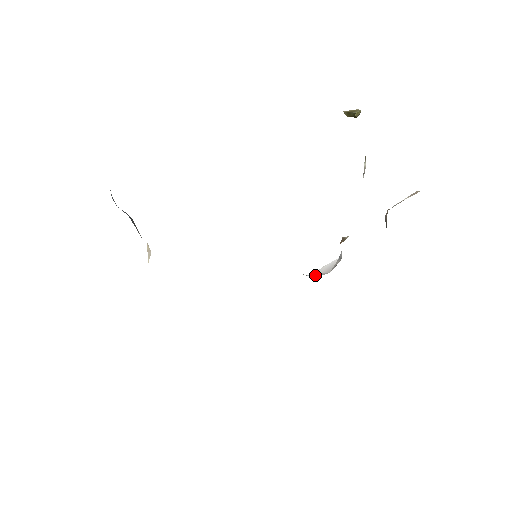
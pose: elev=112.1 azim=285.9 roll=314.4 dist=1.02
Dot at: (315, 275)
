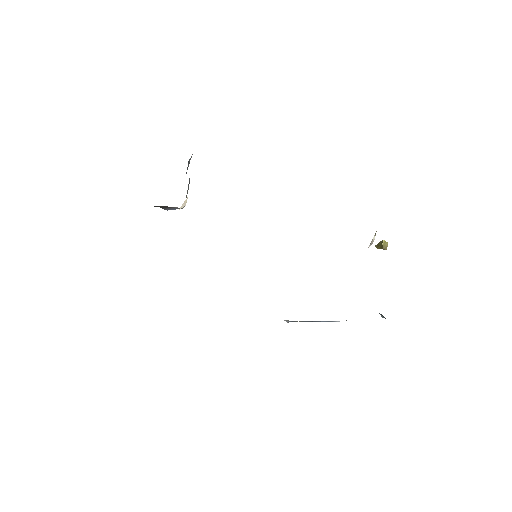
Dot at: occluded
